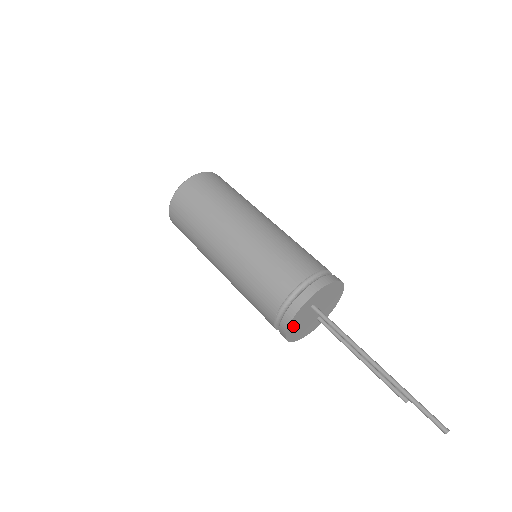
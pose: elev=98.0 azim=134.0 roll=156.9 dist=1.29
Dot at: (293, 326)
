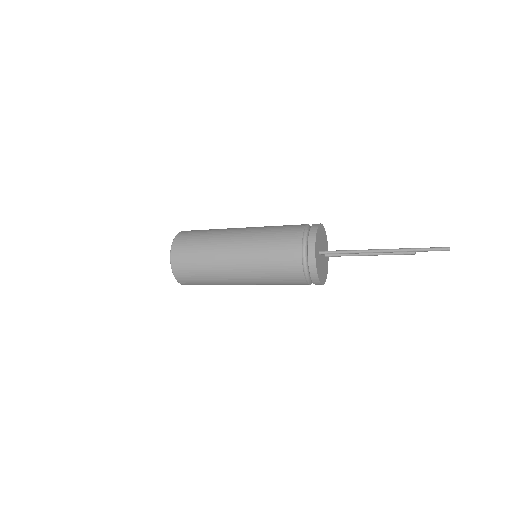
Dot at: (319, 274)
